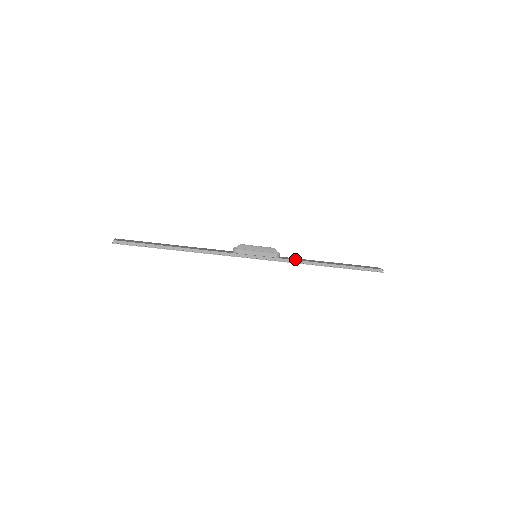
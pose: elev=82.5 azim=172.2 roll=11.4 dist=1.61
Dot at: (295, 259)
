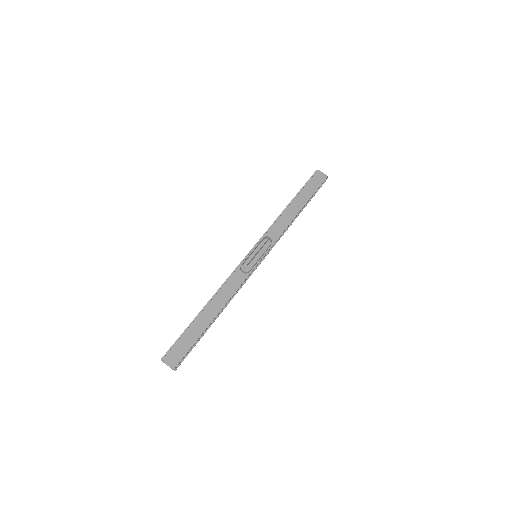
Dot at: (280, 230)
